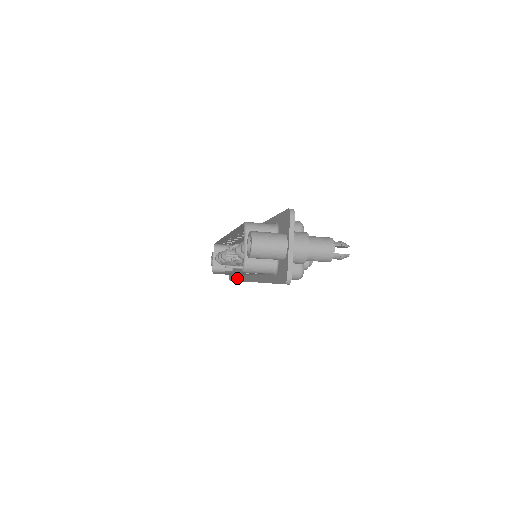
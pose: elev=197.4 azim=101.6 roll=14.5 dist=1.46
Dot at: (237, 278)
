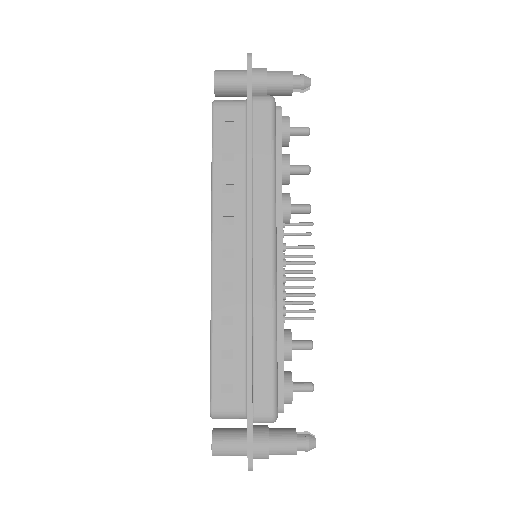
Dot at: occluded
